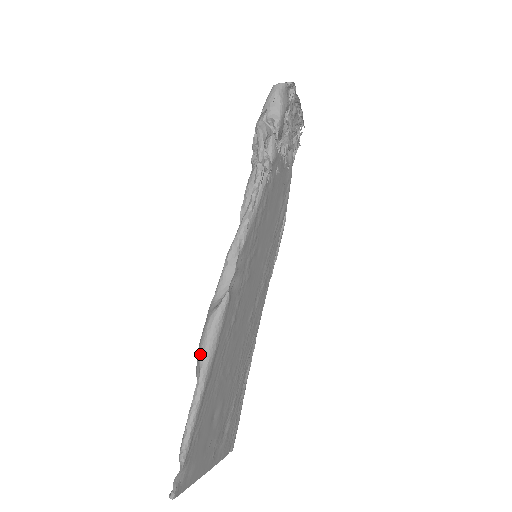
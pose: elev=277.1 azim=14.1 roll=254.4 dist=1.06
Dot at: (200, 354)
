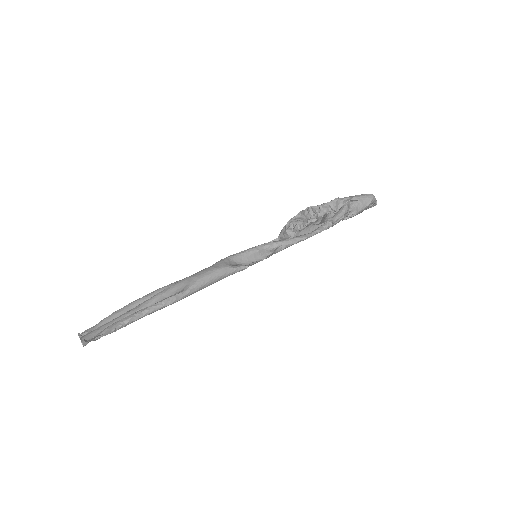
Dot at: (197, 280)
